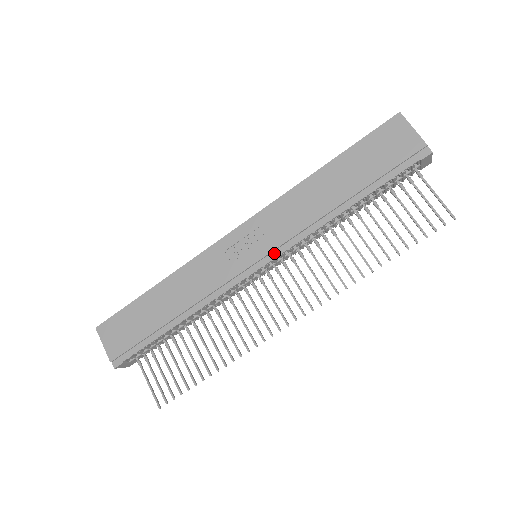
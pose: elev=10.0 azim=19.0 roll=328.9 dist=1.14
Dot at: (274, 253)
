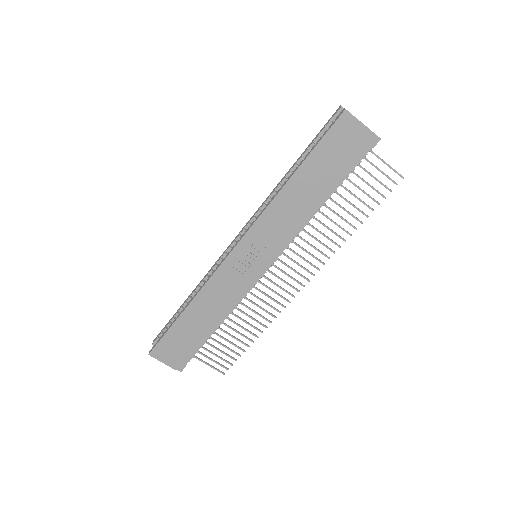
Dot at: (275, 255)
